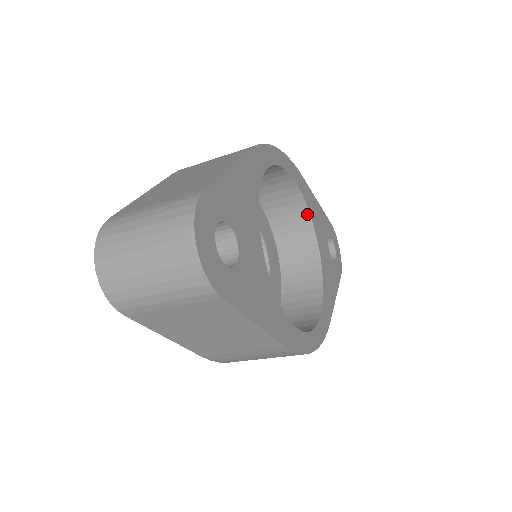
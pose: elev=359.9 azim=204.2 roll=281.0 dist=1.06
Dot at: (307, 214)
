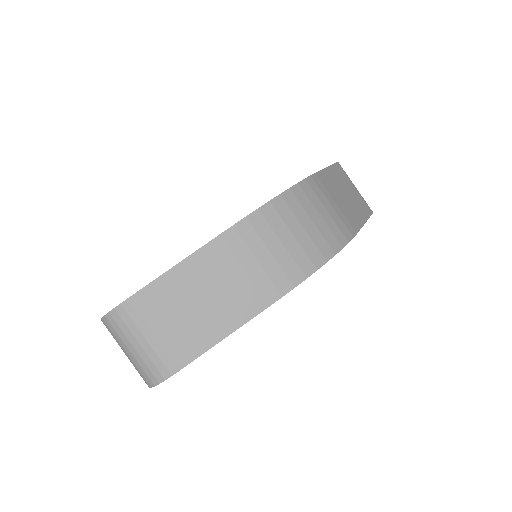
Dot at: occluded
